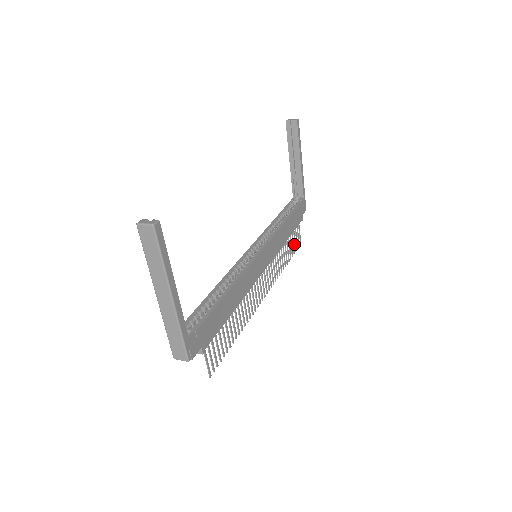
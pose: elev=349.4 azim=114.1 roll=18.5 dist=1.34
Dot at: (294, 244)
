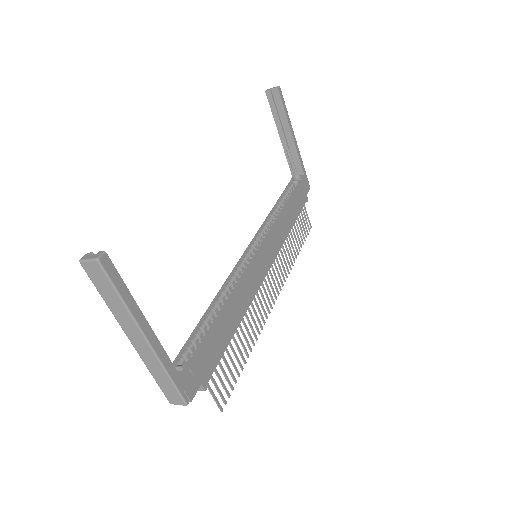
Dot at: (303, 230)
